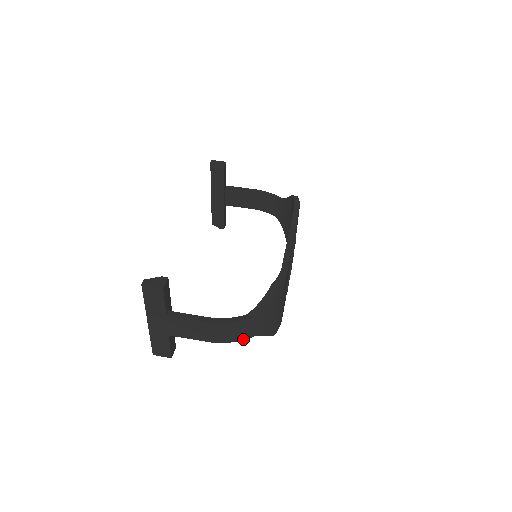
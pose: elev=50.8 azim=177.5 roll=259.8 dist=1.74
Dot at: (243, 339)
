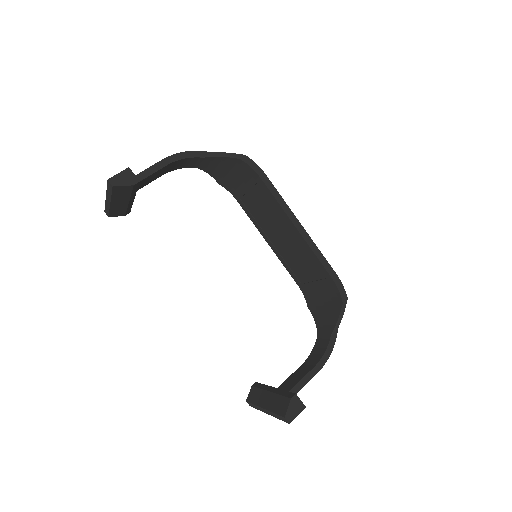
Dot at: occluded
